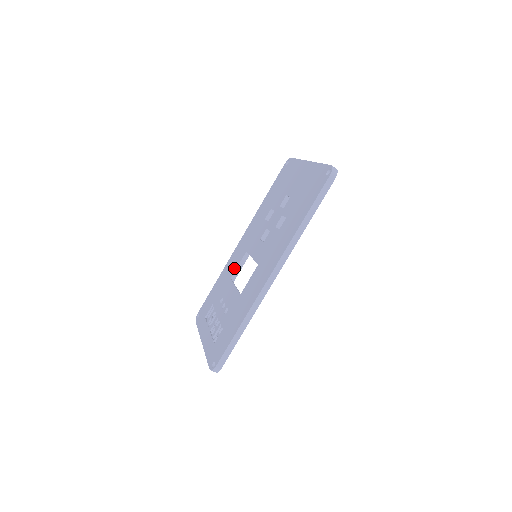
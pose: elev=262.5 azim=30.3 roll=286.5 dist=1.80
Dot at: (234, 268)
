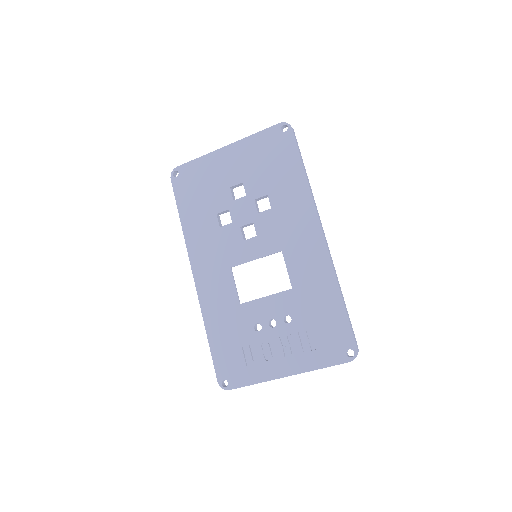
Dot at: (231, 294)
